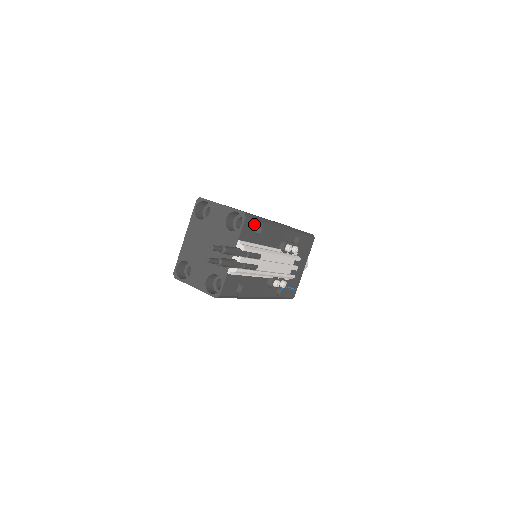
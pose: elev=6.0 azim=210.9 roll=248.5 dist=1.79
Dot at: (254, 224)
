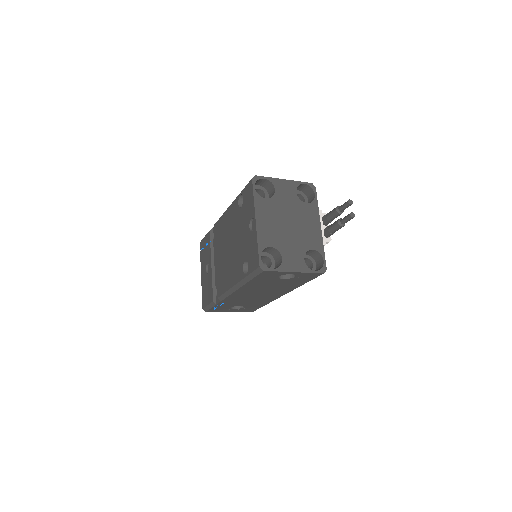
Dot at: occluded
